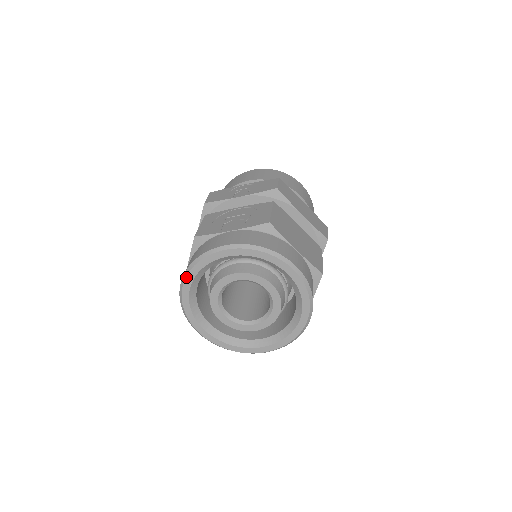
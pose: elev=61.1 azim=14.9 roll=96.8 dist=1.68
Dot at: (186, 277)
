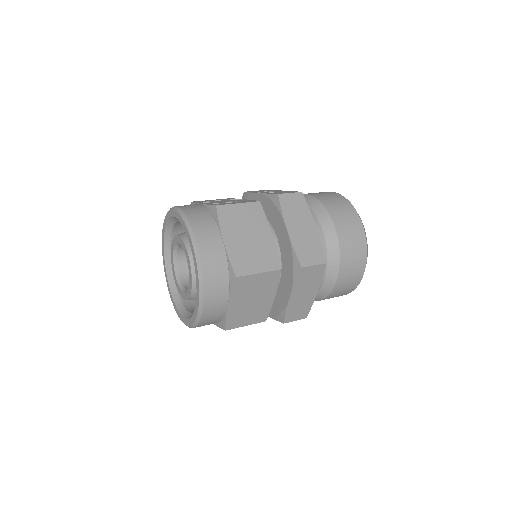
Dot at: (163, 226)
